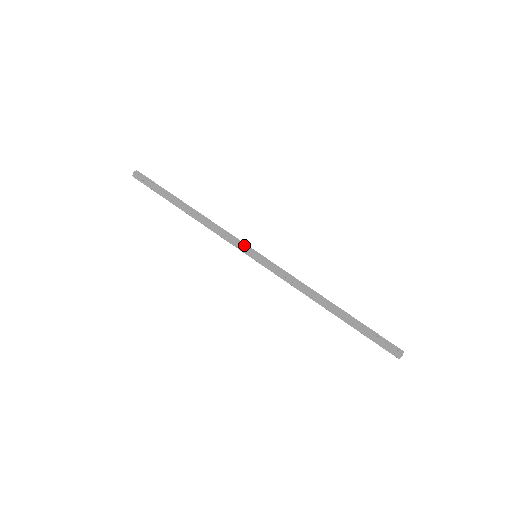
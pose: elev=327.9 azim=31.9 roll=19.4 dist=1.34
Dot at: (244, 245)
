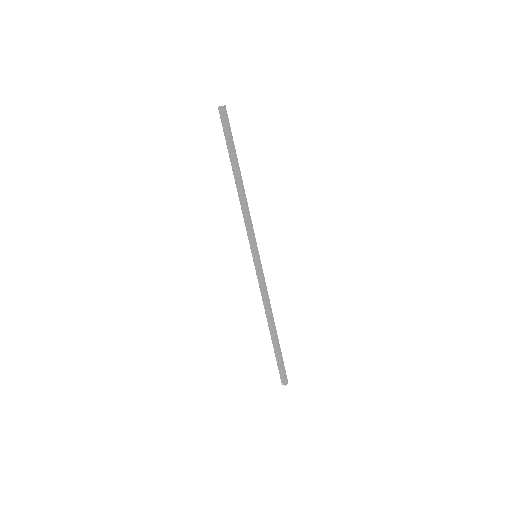
Dot at: (255, 242)
